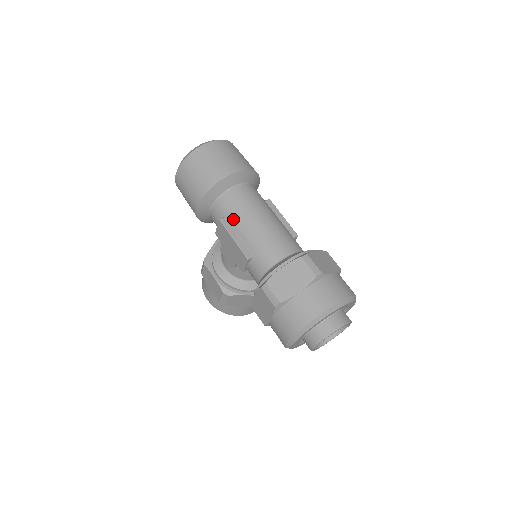
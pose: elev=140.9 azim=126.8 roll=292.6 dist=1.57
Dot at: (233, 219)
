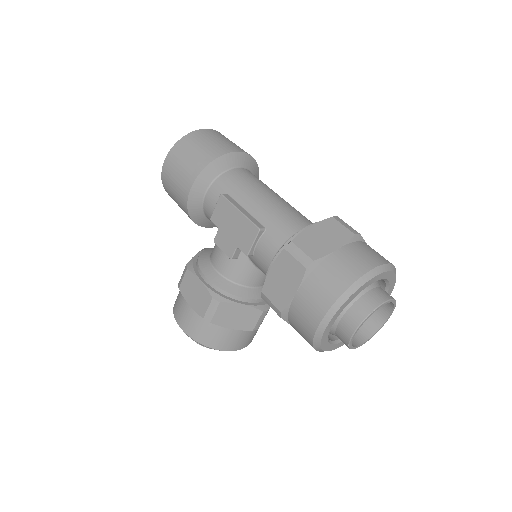
Dot at: (238, 194)
